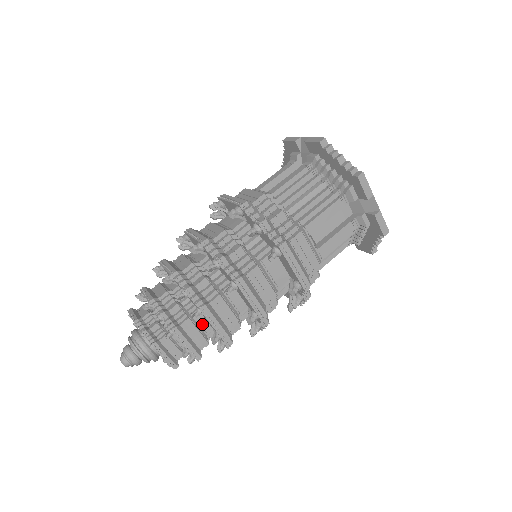
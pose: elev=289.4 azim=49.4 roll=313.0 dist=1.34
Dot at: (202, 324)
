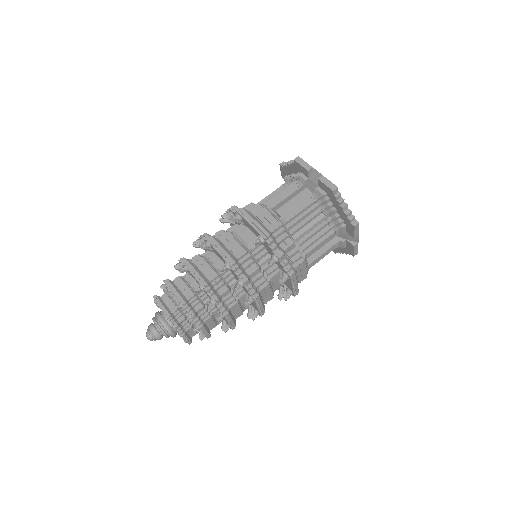
Dot at: occluded
